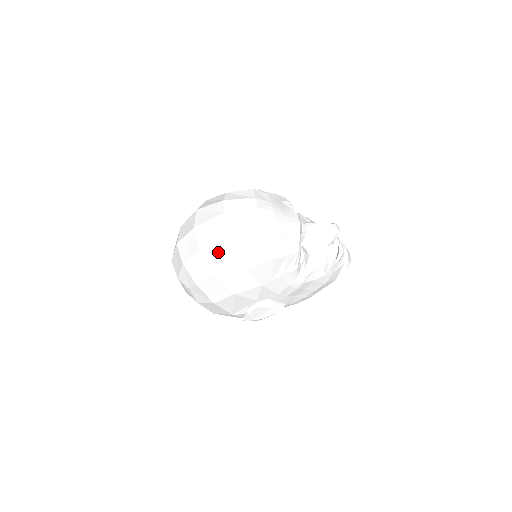
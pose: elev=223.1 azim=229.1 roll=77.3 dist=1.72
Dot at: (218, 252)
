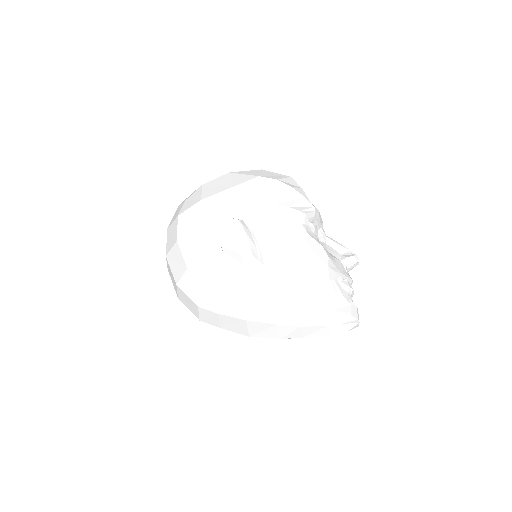
Dot at: occluded
